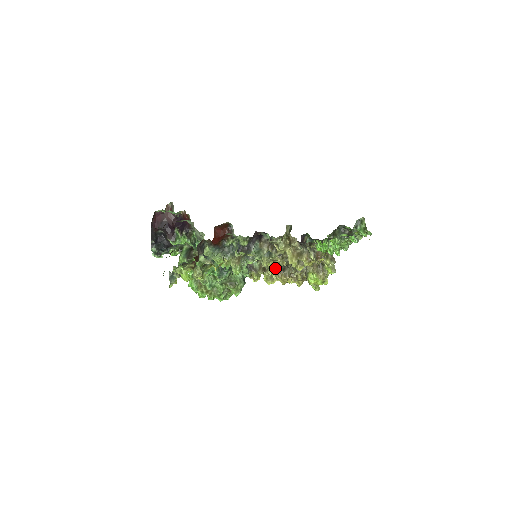
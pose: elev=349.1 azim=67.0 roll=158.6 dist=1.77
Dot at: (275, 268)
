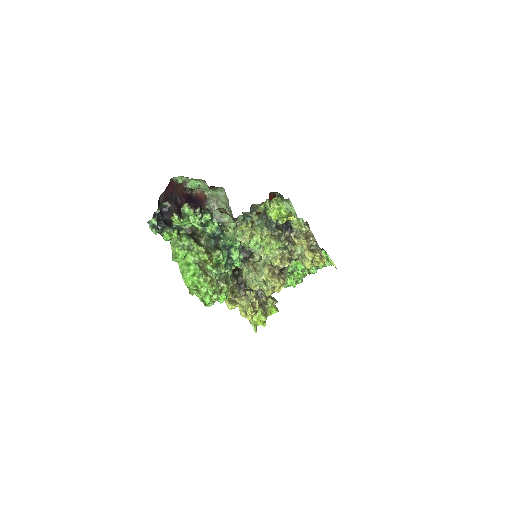
Dot at: (272, 272)
